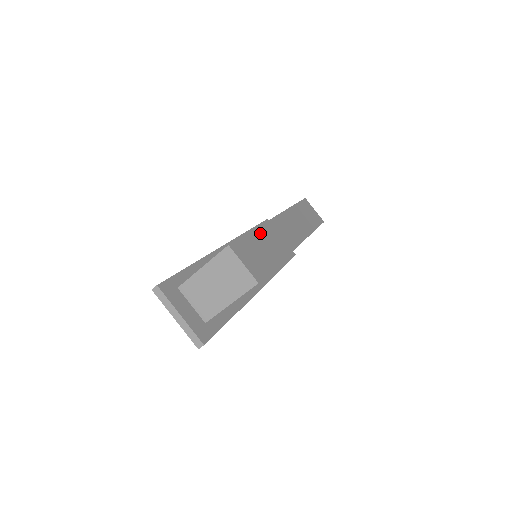
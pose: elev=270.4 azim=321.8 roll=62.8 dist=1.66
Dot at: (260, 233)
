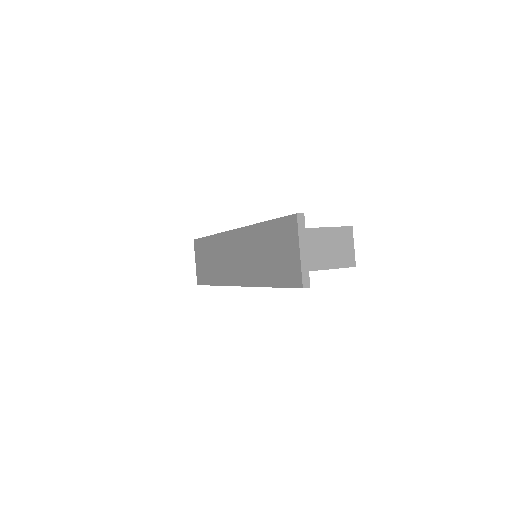
Dot at: occluded
